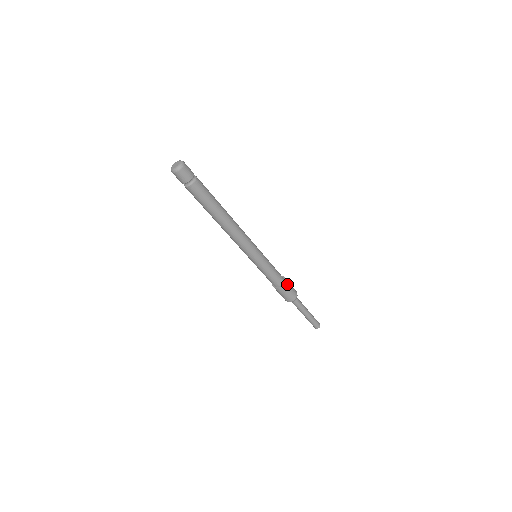
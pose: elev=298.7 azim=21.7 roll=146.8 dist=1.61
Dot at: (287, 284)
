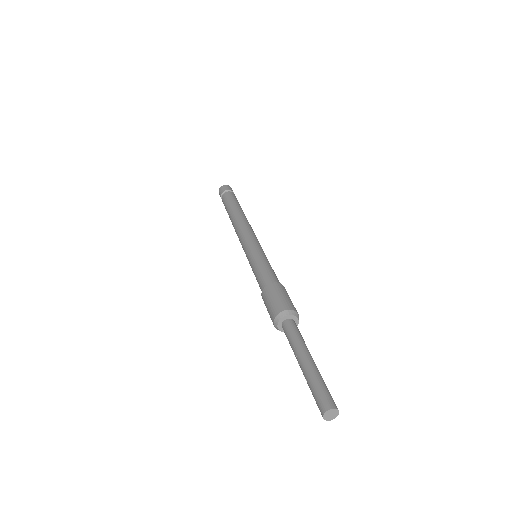
Dot at: (278, 288)
